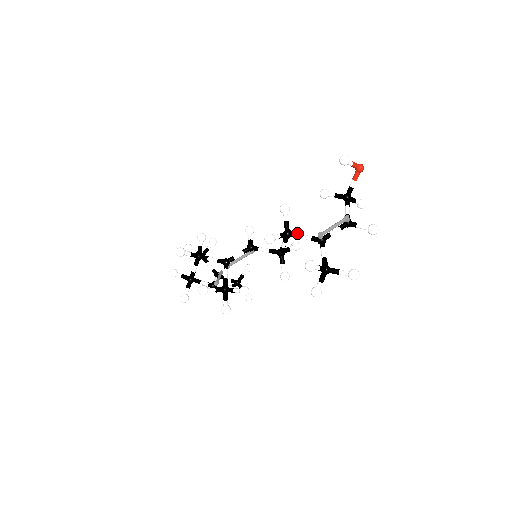
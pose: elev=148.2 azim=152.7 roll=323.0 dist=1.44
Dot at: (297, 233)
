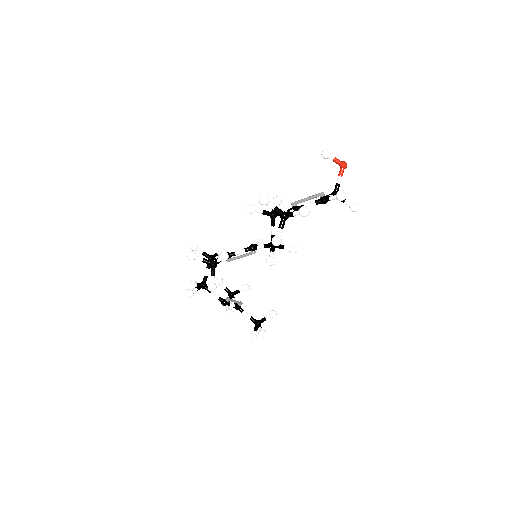
Dot at: occluded
